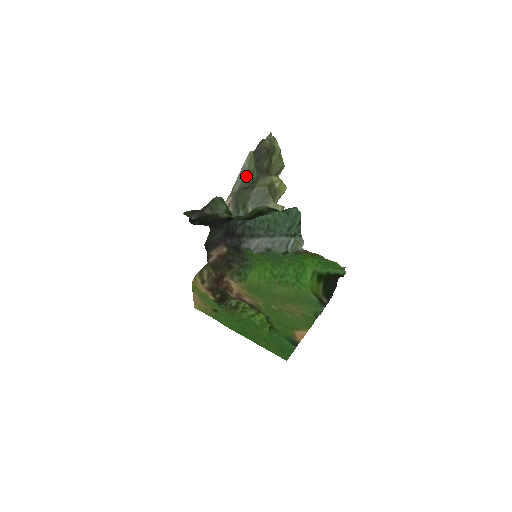
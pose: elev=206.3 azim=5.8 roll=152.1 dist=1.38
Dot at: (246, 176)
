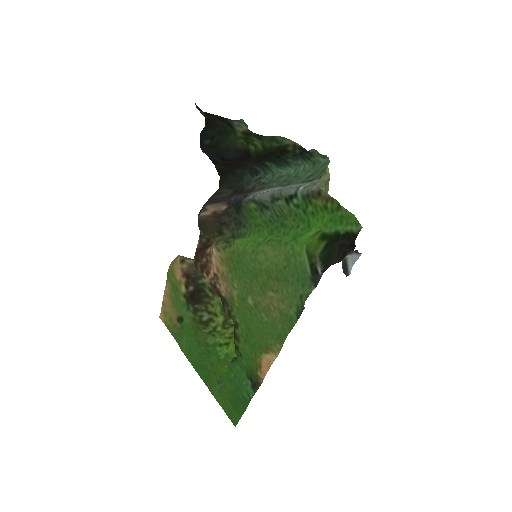
Dot at: occluded
